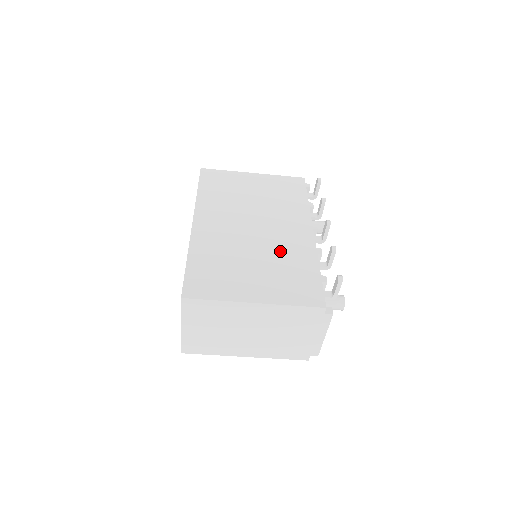
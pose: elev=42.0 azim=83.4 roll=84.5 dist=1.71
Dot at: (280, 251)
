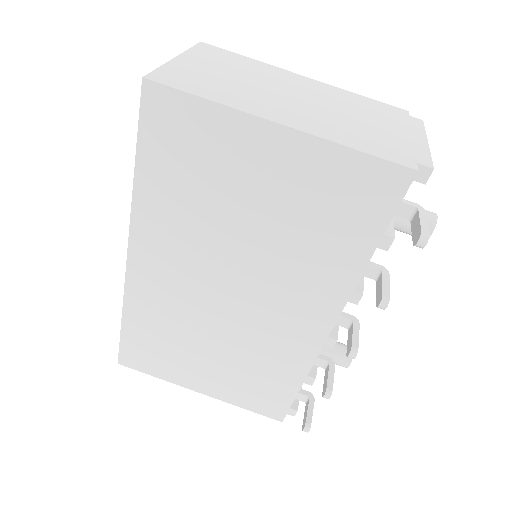
Dot at: occluded
